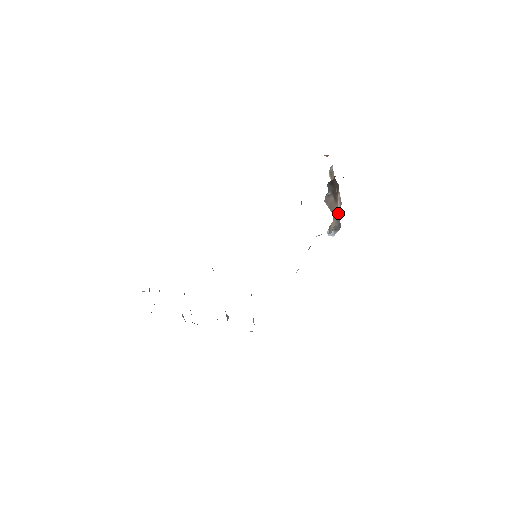
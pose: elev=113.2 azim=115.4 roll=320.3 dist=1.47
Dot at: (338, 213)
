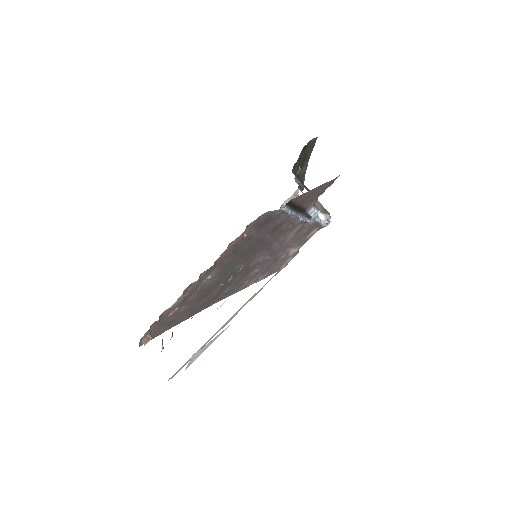
Dot at: occluded
